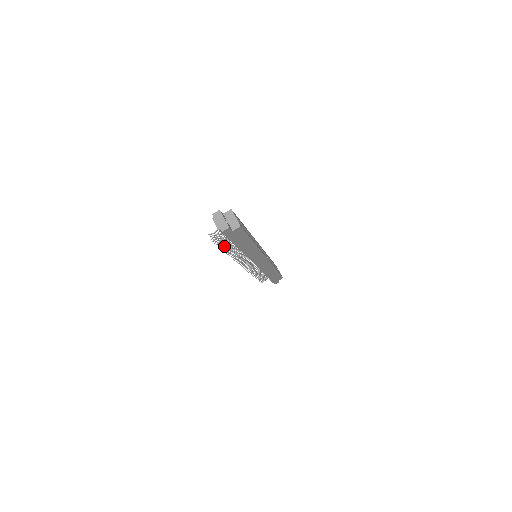
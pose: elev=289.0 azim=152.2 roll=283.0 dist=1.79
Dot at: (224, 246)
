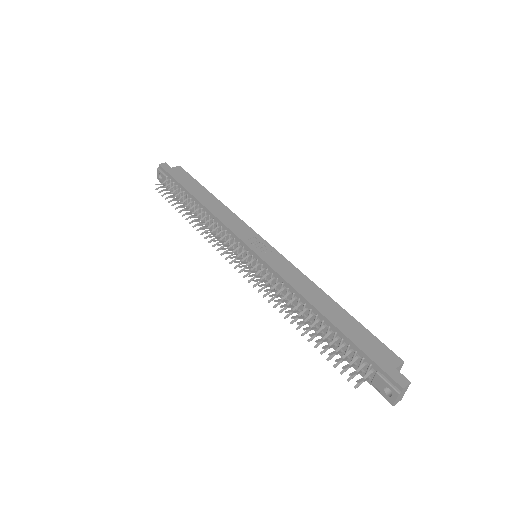
Dot at: (319, 344)
